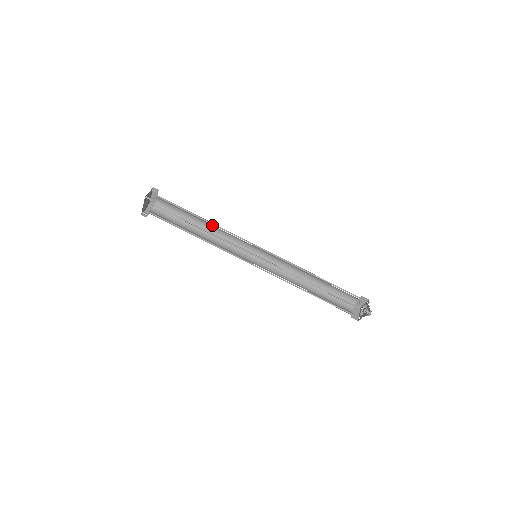
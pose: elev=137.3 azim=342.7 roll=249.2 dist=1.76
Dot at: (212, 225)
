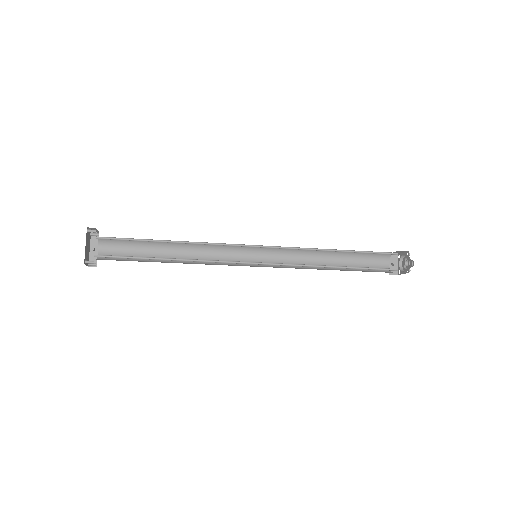
Dot at: (185, 249)
